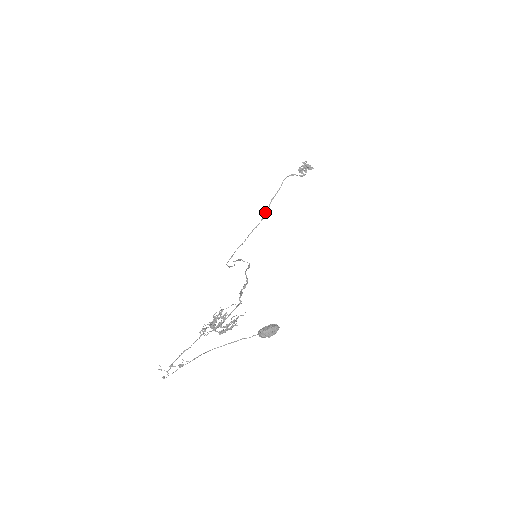
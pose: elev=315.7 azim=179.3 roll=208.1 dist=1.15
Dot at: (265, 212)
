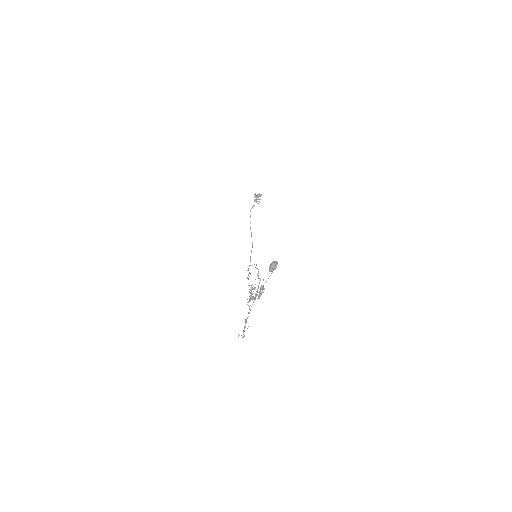
Dot at: occluded
